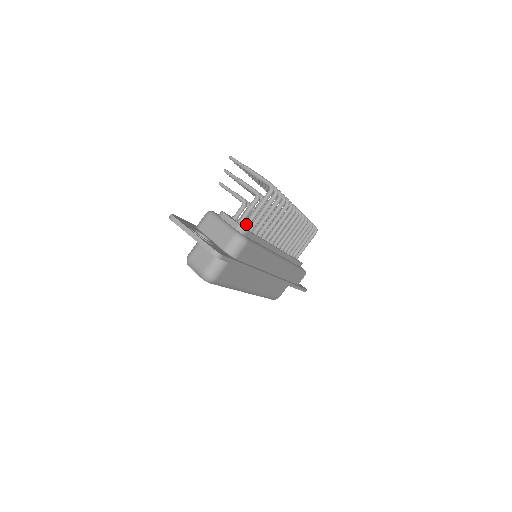
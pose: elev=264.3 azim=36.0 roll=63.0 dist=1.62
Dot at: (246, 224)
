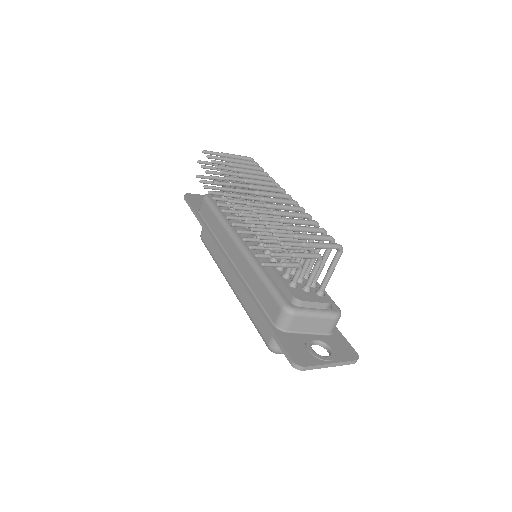
Dot at: (323, 292)
